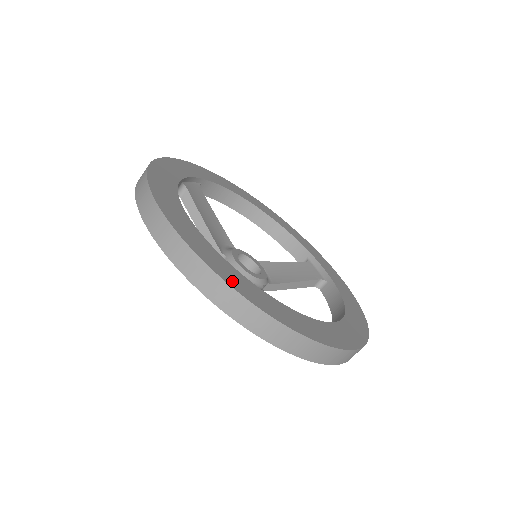
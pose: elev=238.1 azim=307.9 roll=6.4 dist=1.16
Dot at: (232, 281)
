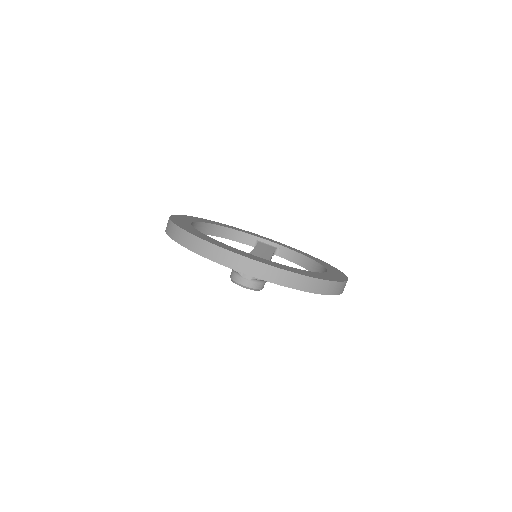
Dot at: (308, 275)
